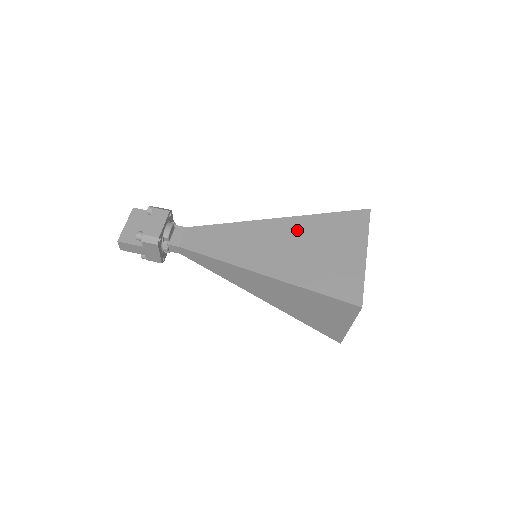
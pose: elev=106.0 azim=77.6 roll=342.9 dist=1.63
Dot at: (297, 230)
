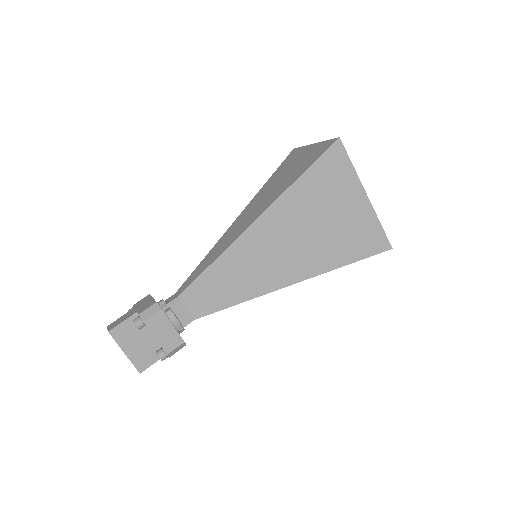
Dot at: (290, 216)
